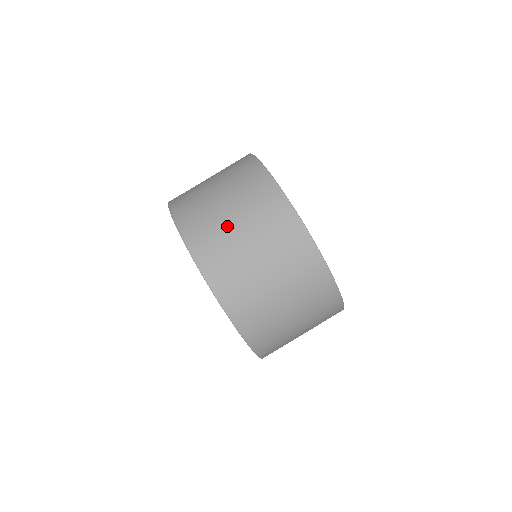
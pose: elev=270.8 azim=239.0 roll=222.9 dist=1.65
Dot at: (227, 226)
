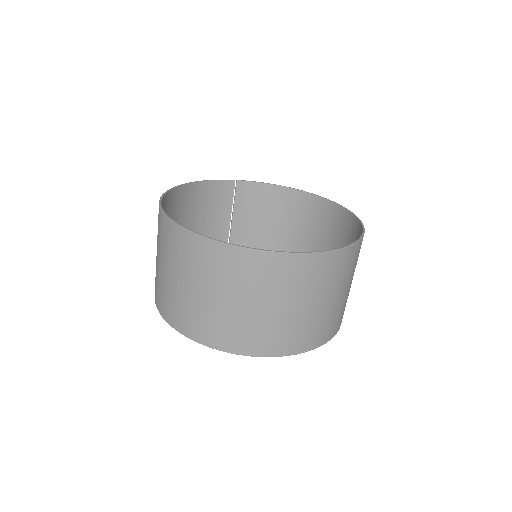
Dot at: (170, 285)
